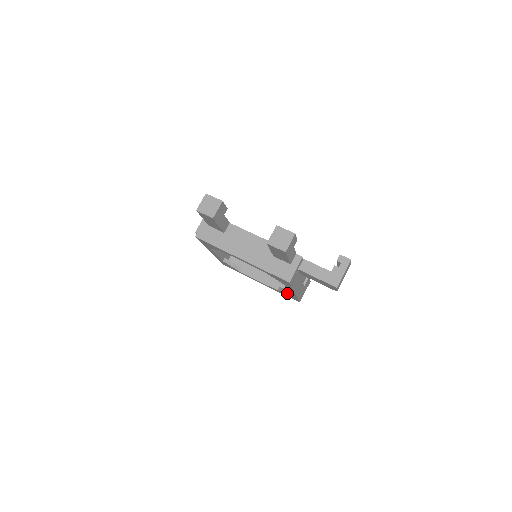
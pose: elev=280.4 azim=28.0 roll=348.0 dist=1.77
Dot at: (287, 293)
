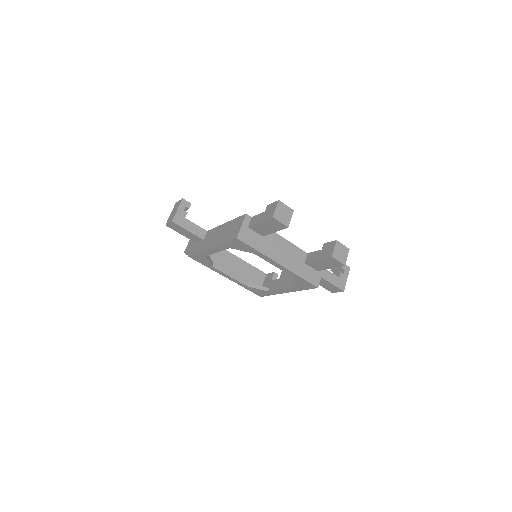
Dot at: (263, 290)
